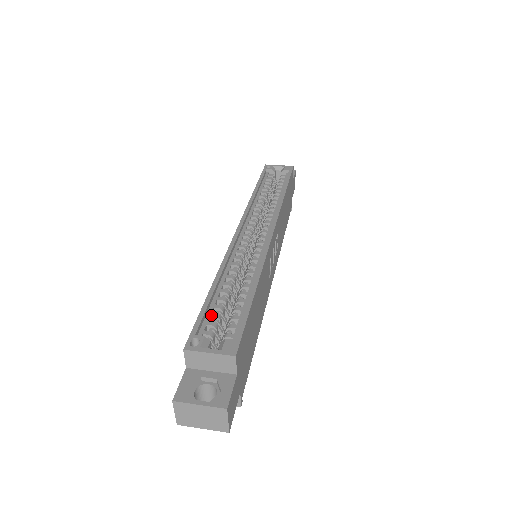
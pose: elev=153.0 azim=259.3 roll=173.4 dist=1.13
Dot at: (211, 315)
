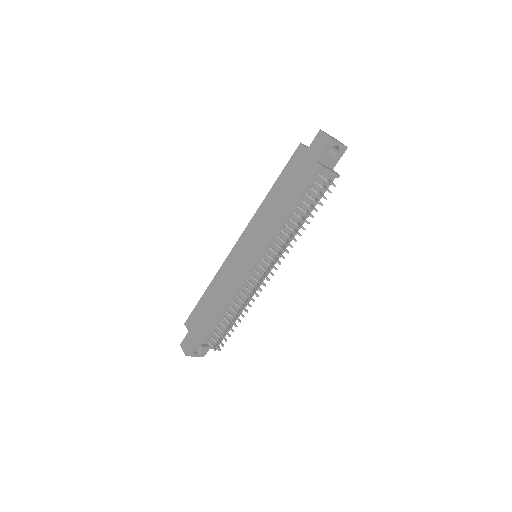
Dot at: occluded
